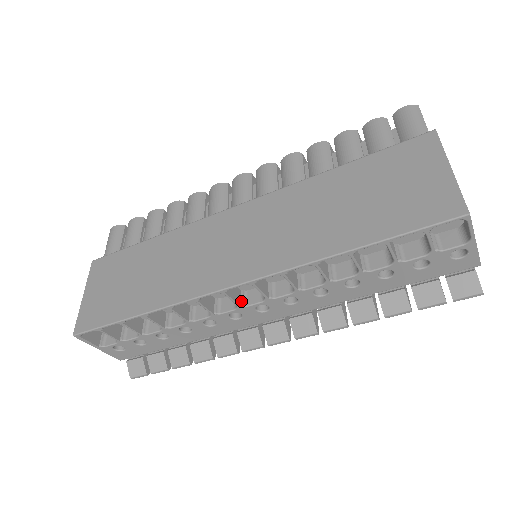
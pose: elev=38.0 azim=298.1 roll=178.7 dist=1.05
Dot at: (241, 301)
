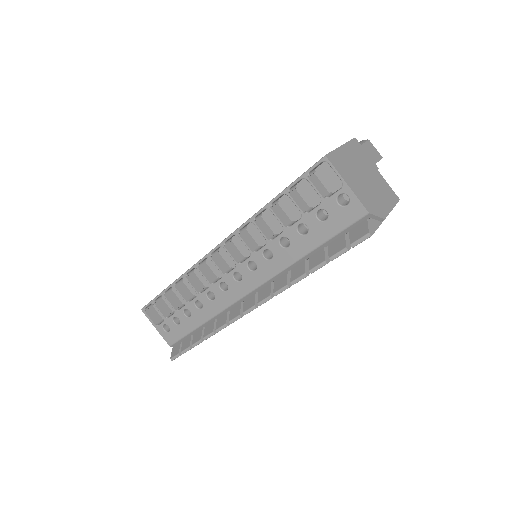
Dot at: (226, 271)
